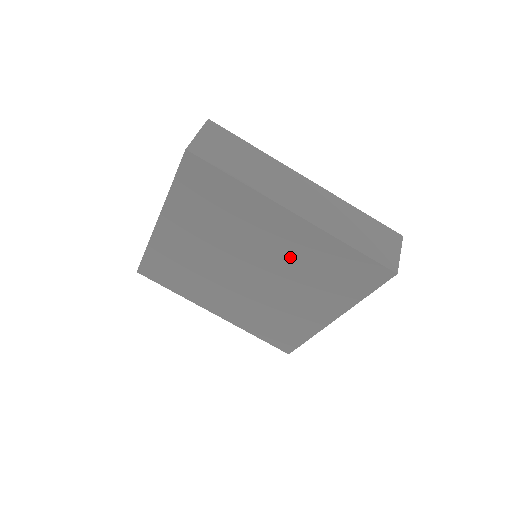
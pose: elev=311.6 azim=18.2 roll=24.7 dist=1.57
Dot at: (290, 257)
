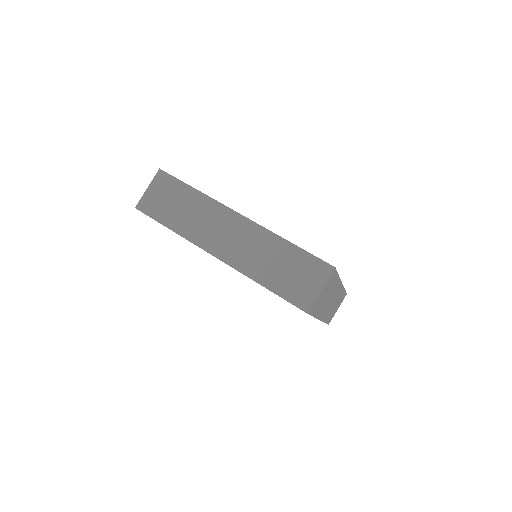
Dot at: occluded
